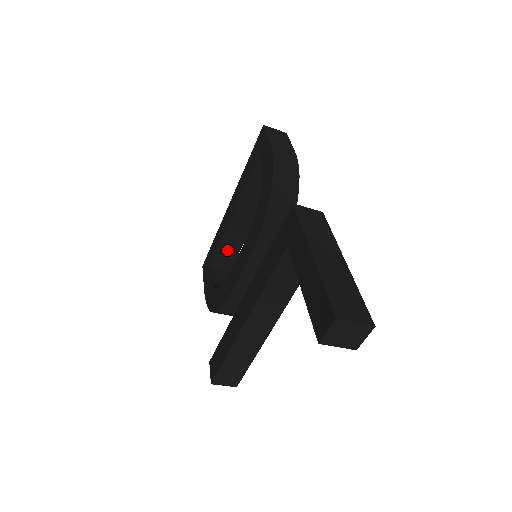
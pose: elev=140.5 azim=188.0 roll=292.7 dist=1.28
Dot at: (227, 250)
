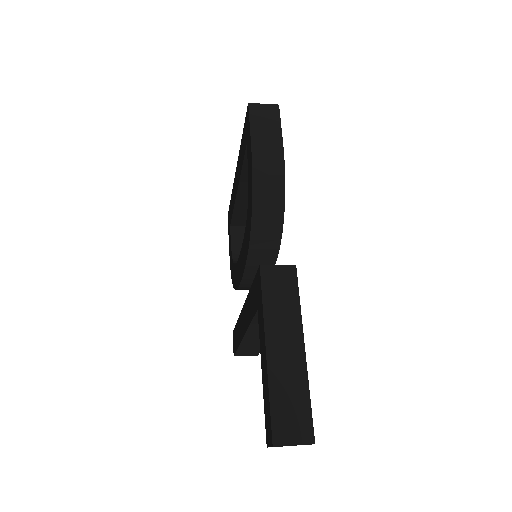
Dot at: (243, 213)
